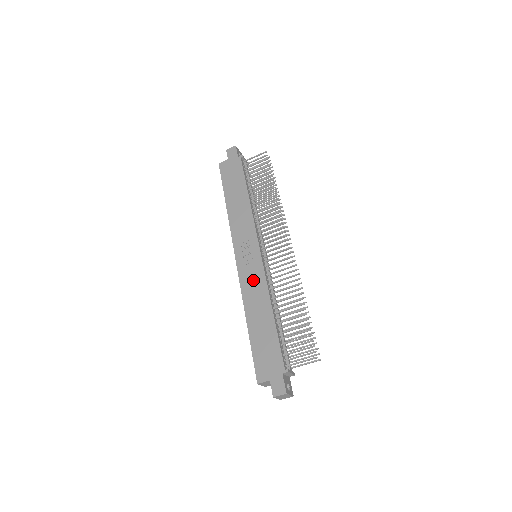
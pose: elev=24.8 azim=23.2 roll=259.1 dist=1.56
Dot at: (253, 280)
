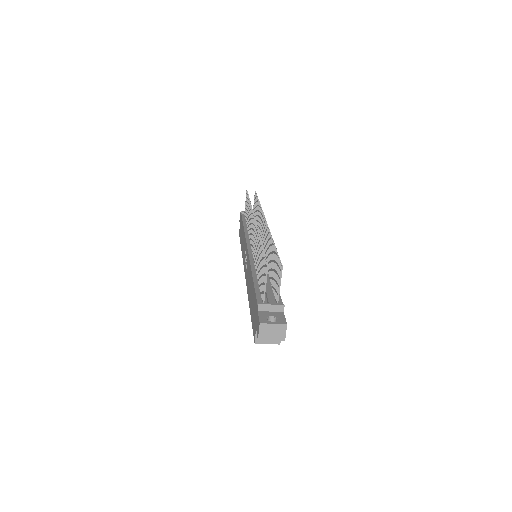
Dot at: (247, 272)
